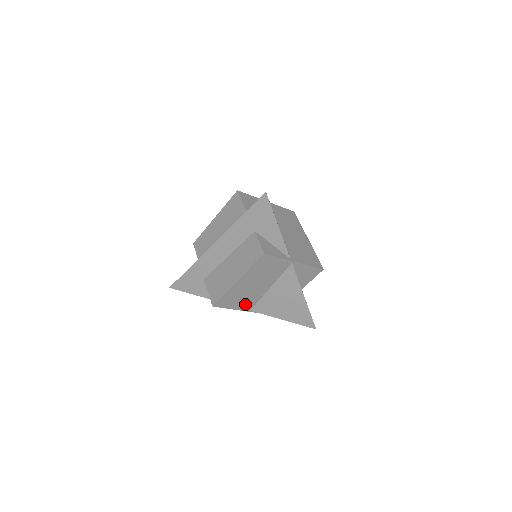
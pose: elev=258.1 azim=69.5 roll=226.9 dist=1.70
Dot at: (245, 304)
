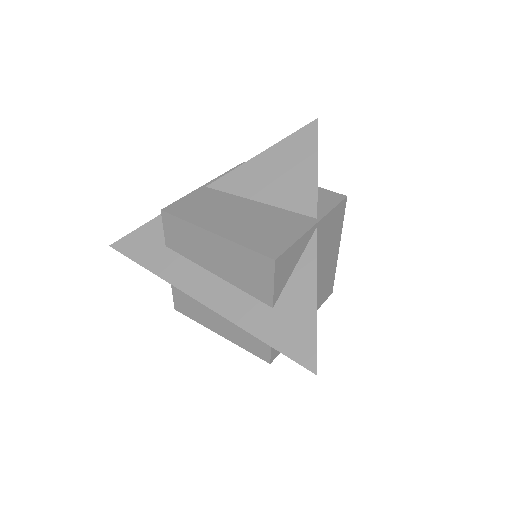
Dot at: occluded
